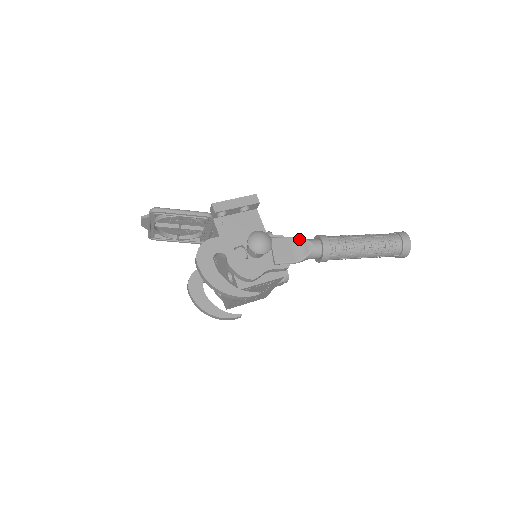
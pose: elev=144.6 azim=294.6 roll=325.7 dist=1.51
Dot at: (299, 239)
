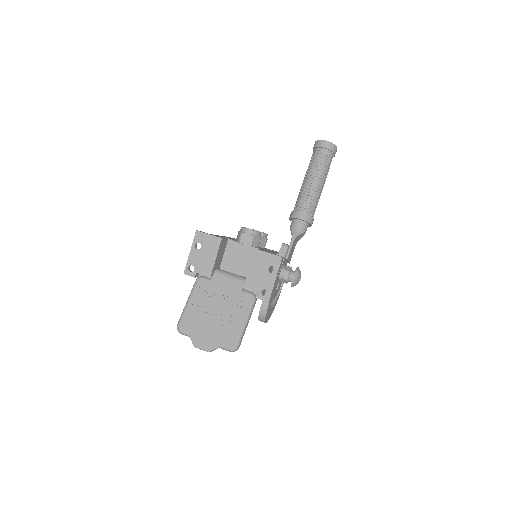
Dot at: occluded
